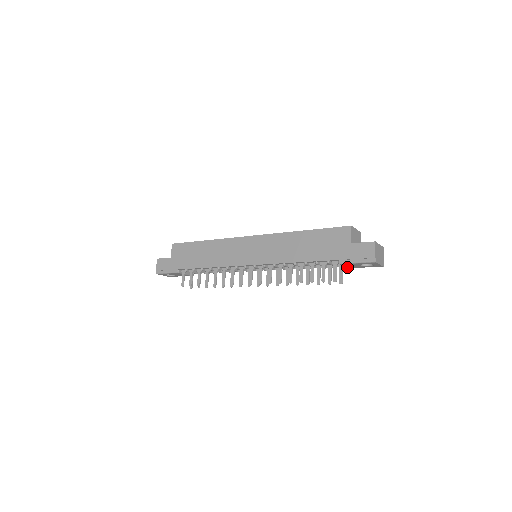
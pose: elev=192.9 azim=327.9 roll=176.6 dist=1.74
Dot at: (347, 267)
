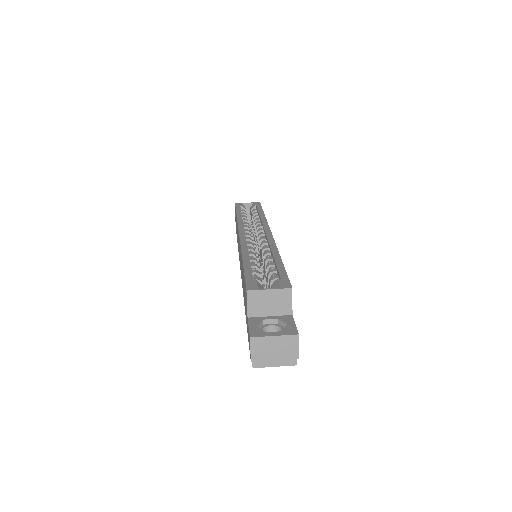
Dot at: occluded
